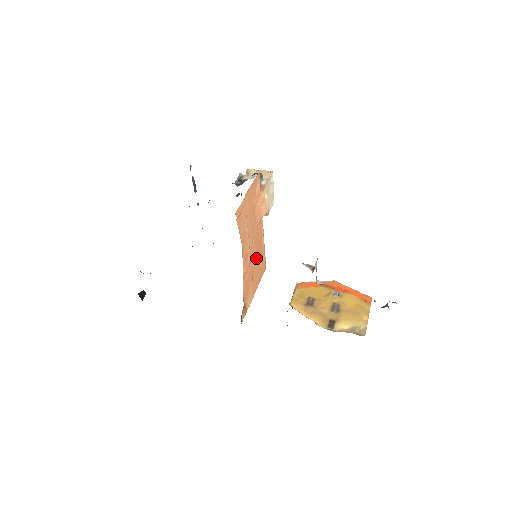
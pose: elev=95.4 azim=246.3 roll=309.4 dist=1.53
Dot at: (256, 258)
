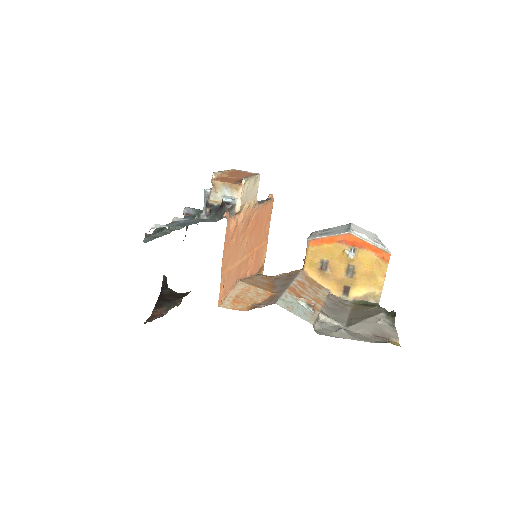
Dot at: (258, 232)
